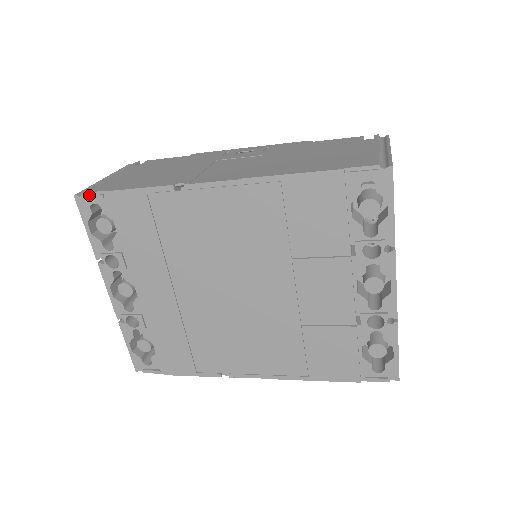
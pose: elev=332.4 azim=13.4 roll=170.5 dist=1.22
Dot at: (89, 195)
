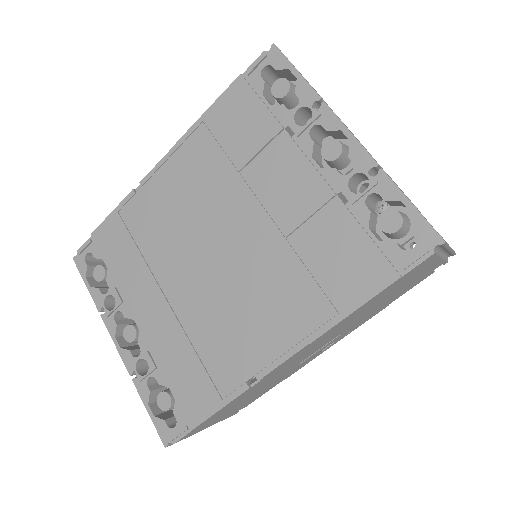
Dot at: (82, 249)
